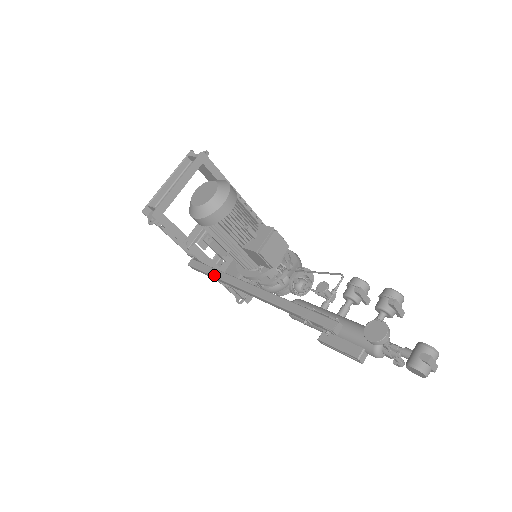
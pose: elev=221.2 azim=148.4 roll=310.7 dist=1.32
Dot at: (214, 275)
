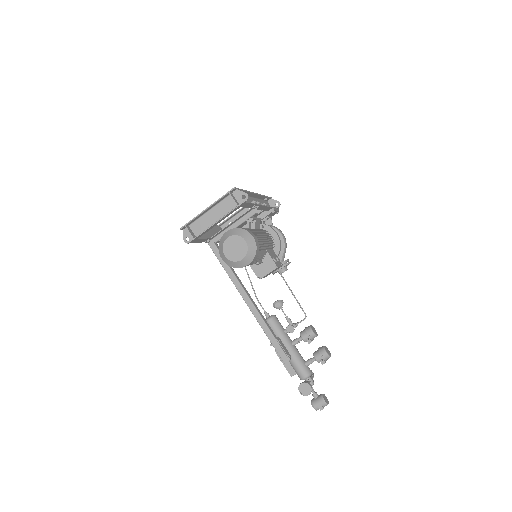
Dot at: (222, 264)
